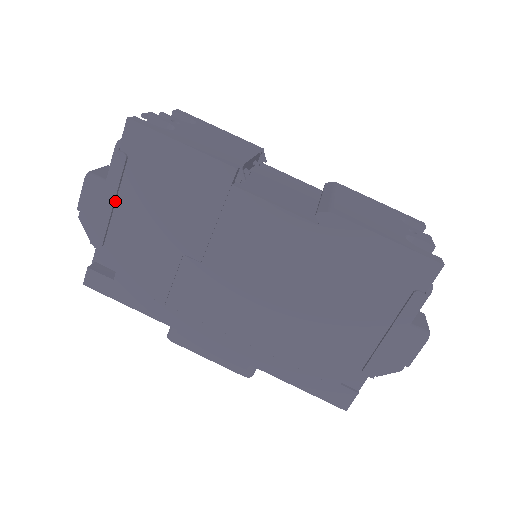
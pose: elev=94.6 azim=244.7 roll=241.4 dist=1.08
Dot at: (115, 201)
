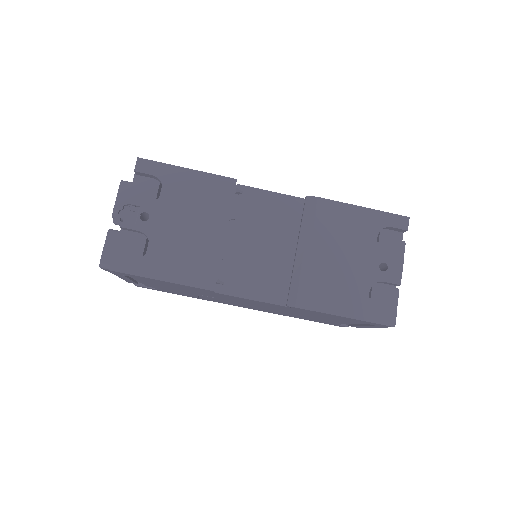
Dot at: (131, 278)
